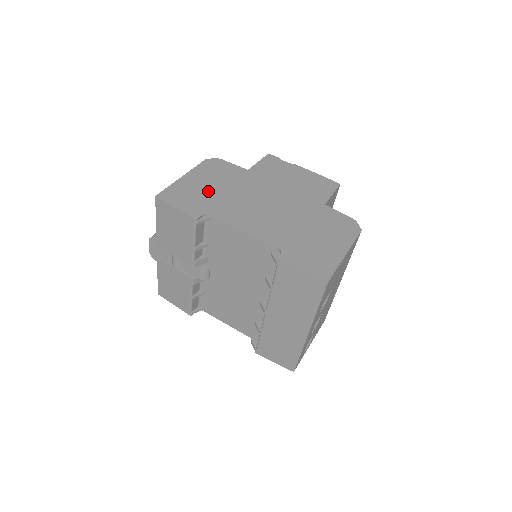
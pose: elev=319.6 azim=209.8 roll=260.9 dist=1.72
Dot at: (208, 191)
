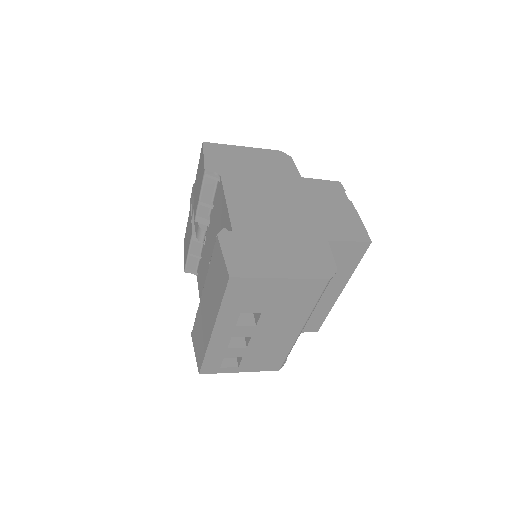
Dot at: (245, 165)
